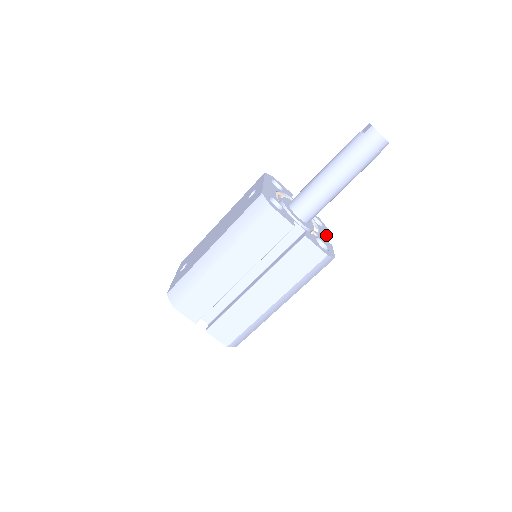
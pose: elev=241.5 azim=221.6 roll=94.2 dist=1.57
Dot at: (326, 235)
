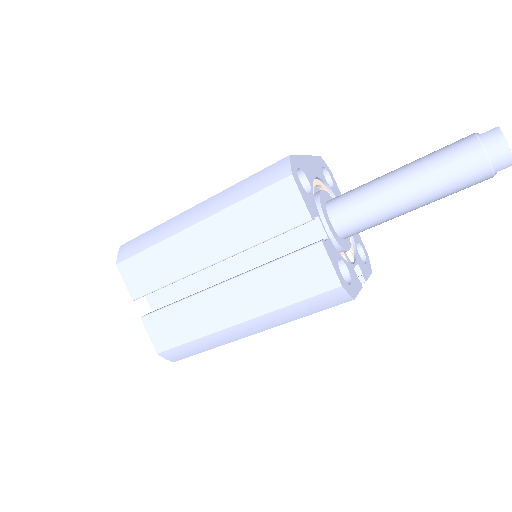
Dot at: (362, 272)
